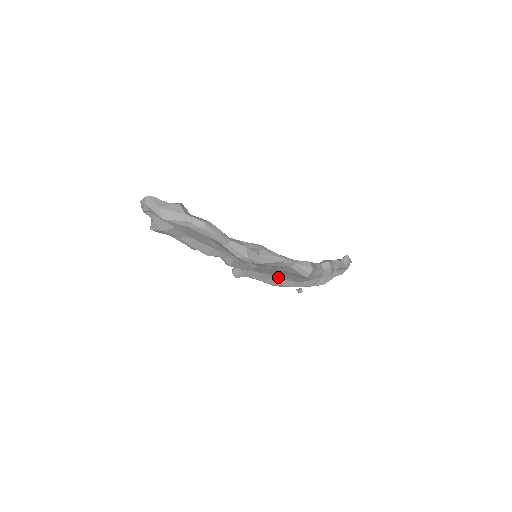
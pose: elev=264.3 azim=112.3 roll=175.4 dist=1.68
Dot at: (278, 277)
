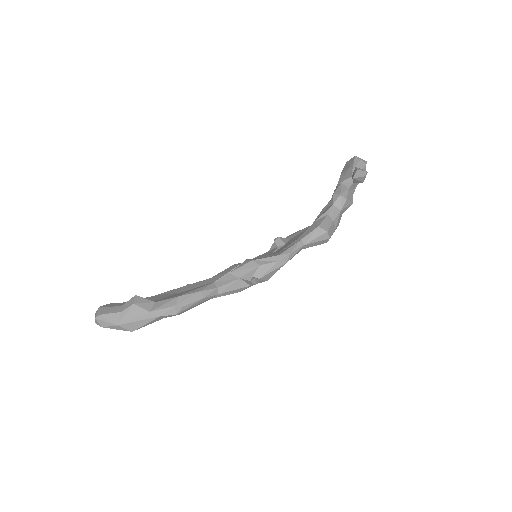
Dot at: occluded
